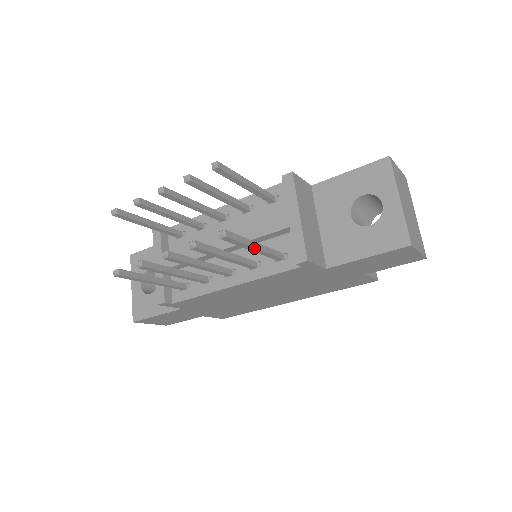
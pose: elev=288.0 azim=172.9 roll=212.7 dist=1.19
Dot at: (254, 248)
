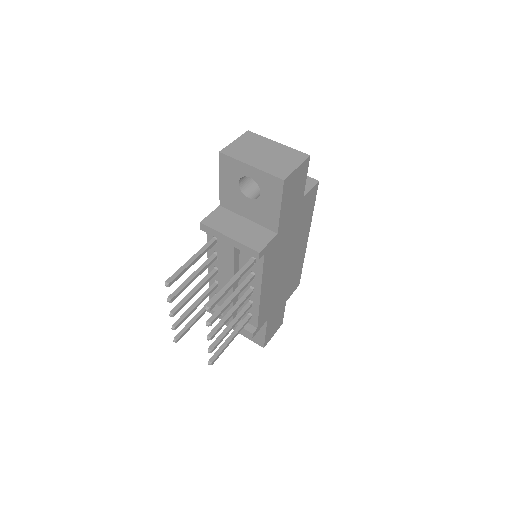
Dot at: (232, 285)
